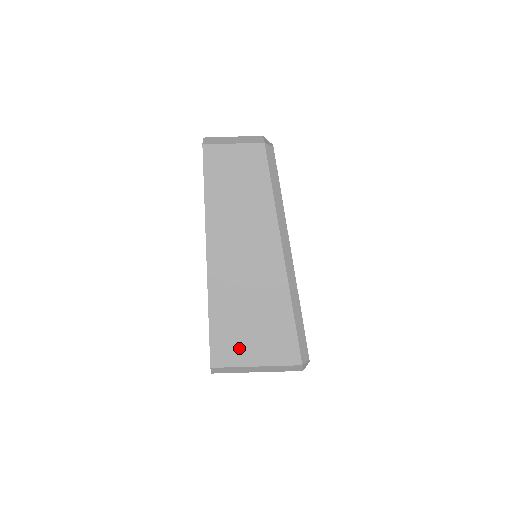
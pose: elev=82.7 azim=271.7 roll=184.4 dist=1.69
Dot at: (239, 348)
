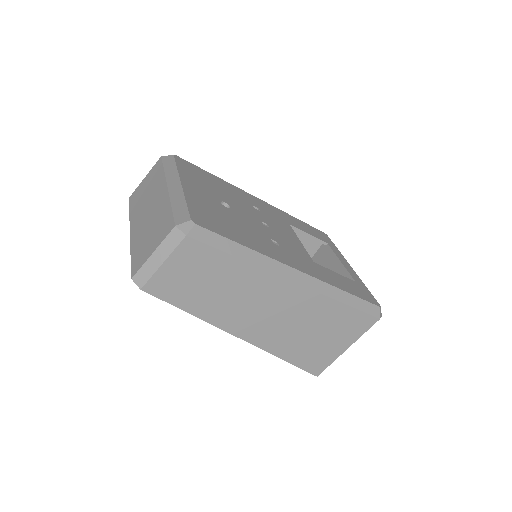
Dot at: (325, 353)
